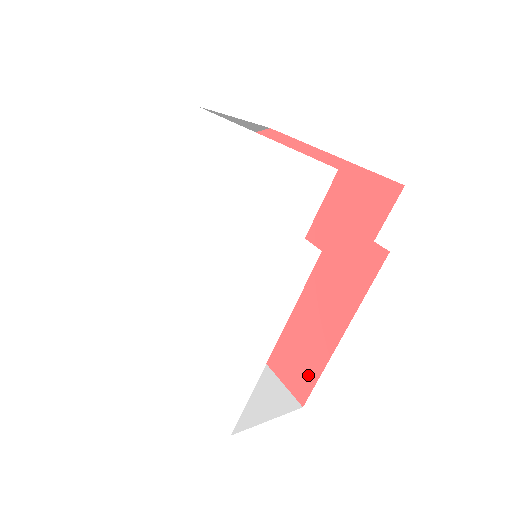
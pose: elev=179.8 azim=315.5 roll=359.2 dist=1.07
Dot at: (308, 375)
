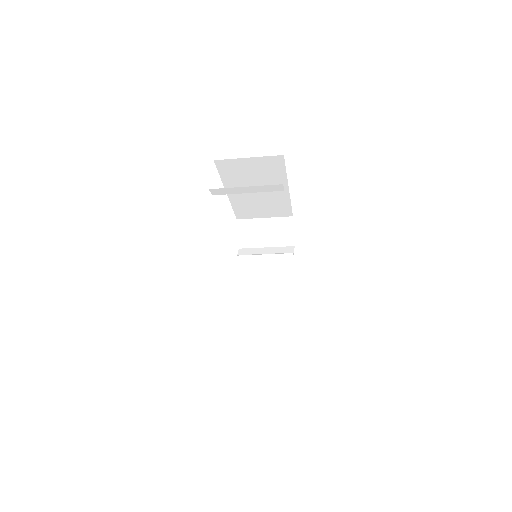
Dot at: occluded
